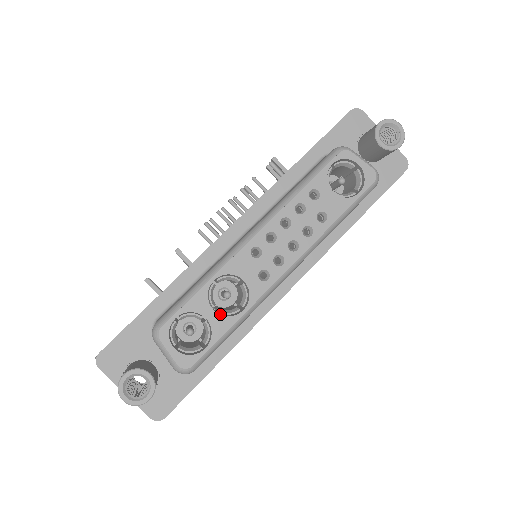
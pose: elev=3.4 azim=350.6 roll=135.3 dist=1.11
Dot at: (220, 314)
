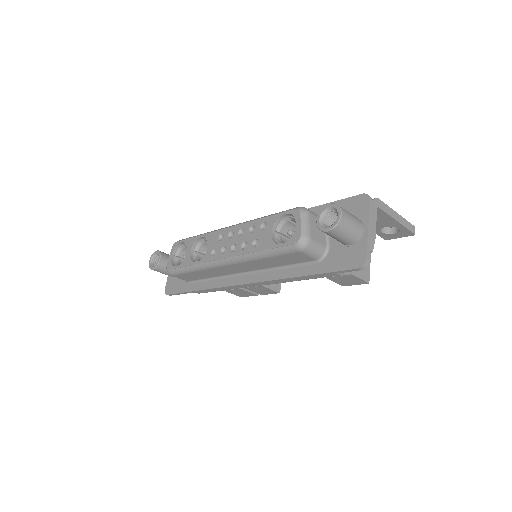
Dot at: (191, 256)
